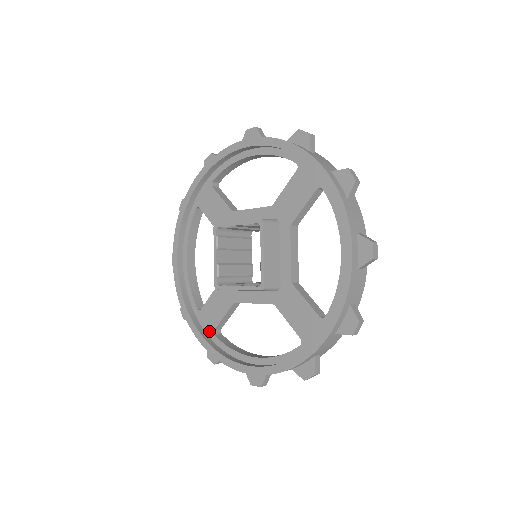
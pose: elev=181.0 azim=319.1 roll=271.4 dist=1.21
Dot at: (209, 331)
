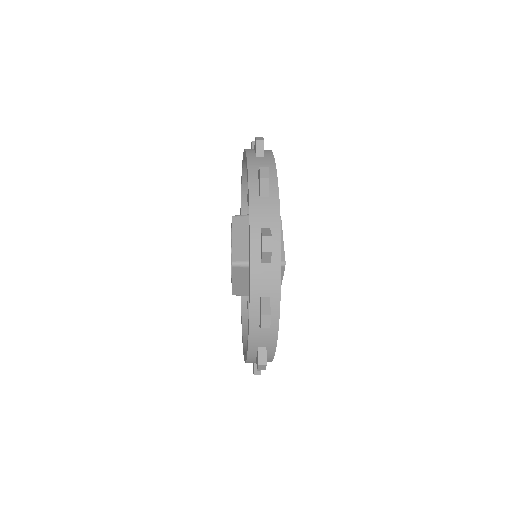
Dot at: occluded
